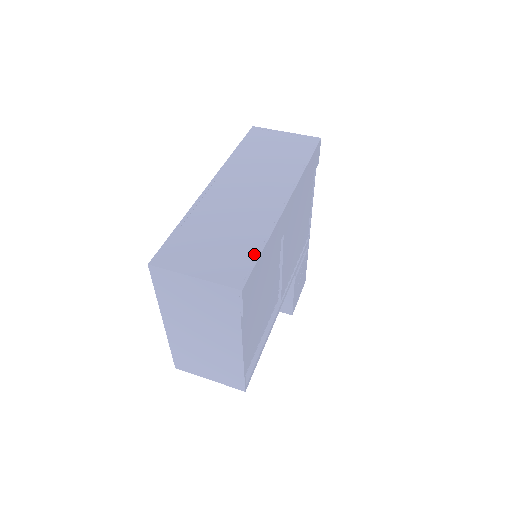
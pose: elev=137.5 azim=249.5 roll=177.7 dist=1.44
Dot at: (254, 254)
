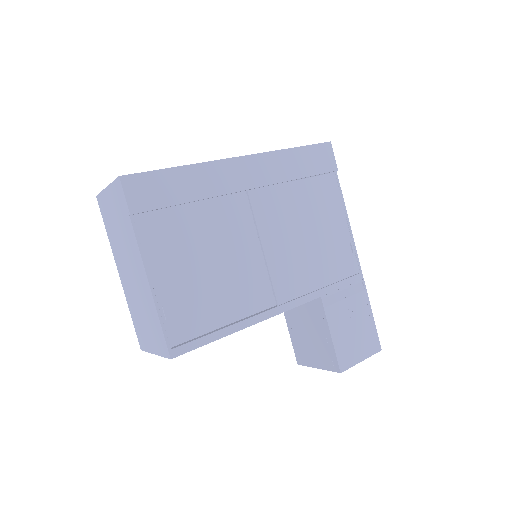
Dot at: (162, 170)
